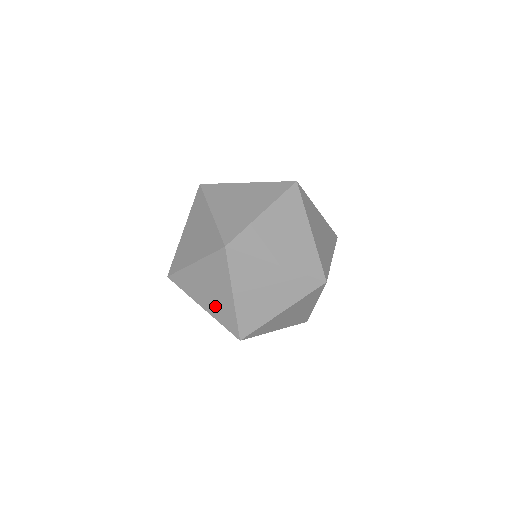
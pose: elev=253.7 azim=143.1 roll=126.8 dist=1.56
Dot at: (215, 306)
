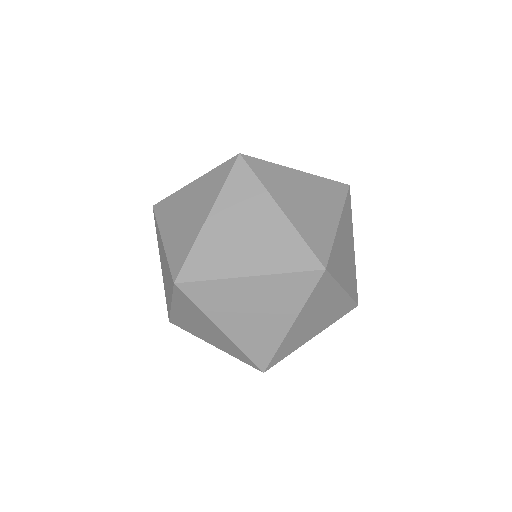
Dot at: (249, 332)
